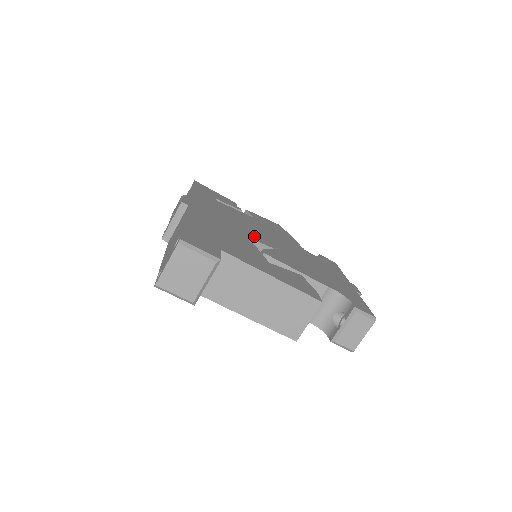
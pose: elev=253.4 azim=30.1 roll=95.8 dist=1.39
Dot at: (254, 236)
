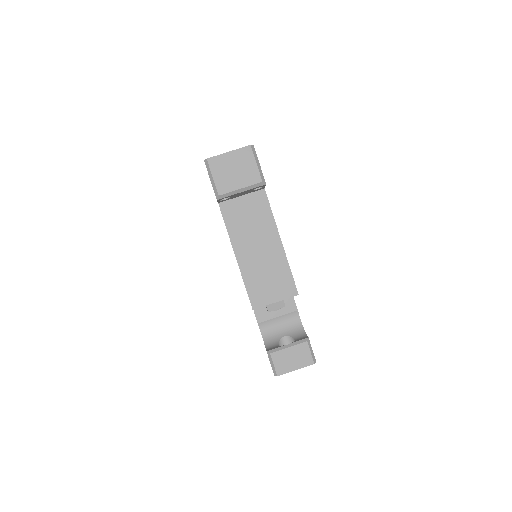
Dot at: occluded
